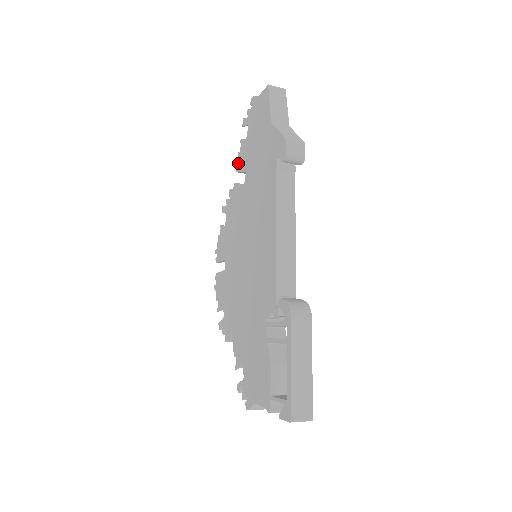
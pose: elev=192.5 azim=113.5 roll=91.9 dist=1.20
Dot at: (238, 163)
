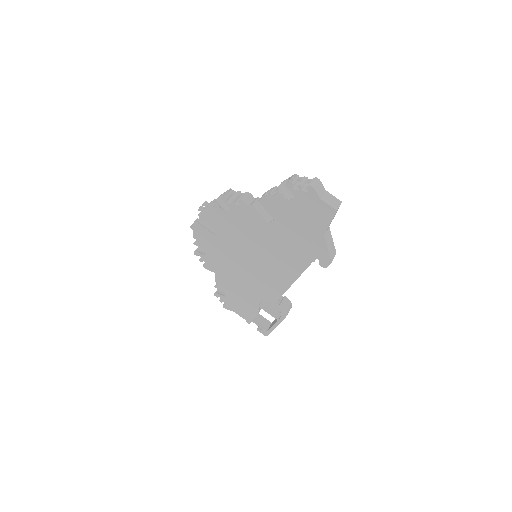
Dot at: (266, 201)
